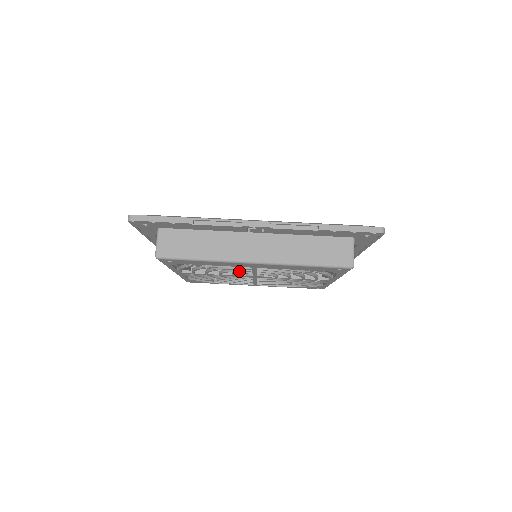
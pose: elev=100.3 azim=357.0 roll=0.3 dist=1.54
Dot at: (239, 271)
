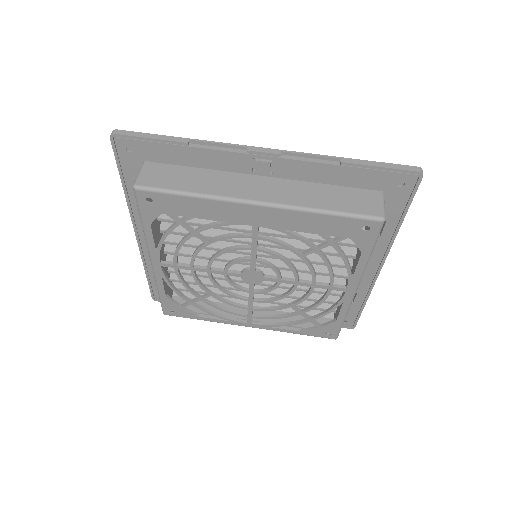
Dot at: (234, 249)
